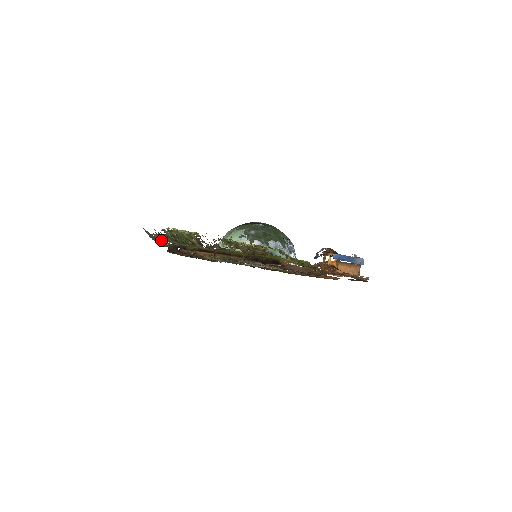
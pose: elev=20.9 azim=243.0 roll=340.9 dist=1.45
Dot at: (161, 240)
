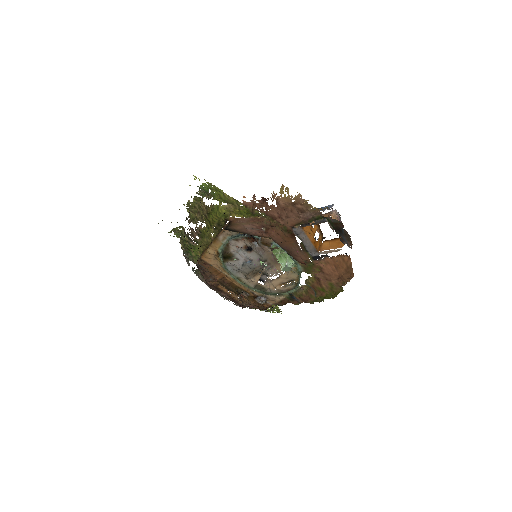
Dot at: (192, 267)
